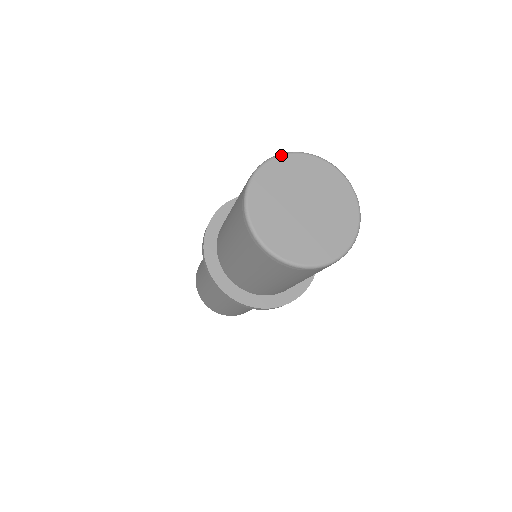
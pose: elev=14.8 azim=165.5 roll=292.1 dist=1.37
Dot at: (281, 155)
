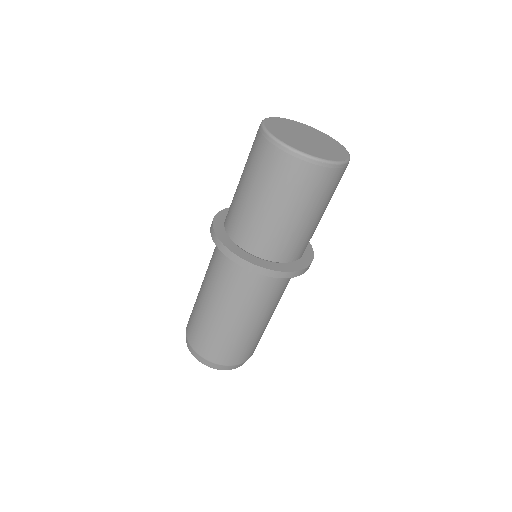
Dot at: (299, 122)
